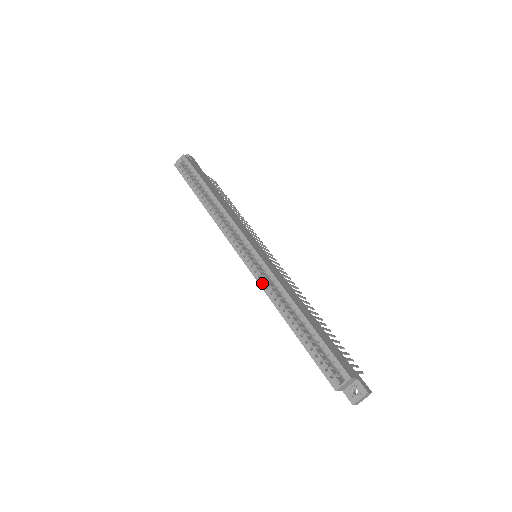
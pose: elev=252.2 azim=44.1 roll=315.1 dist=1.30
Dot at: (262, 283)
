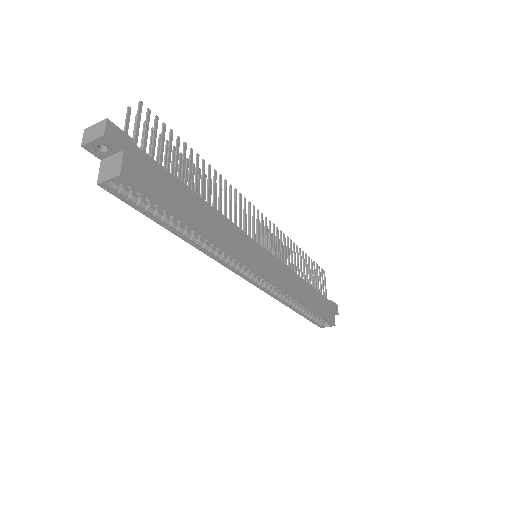
Dot at: (273, 295)
